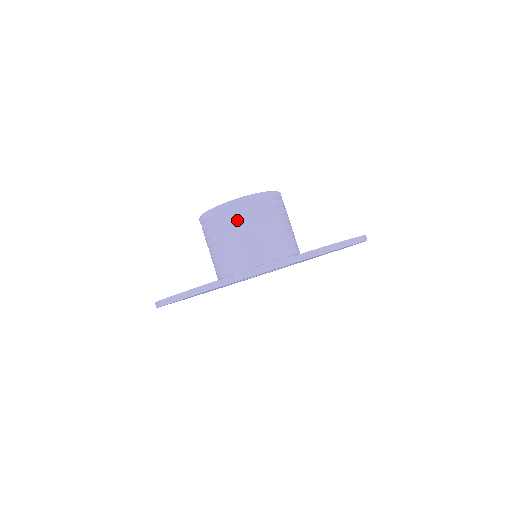
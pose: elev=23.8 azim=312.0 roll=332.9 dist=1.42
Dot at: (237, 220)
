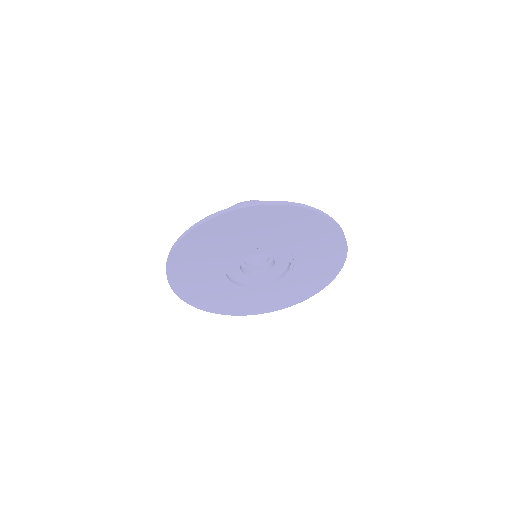
Dot at: occluded
